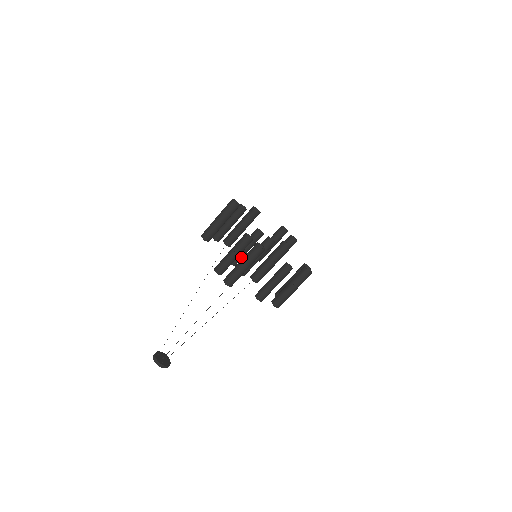
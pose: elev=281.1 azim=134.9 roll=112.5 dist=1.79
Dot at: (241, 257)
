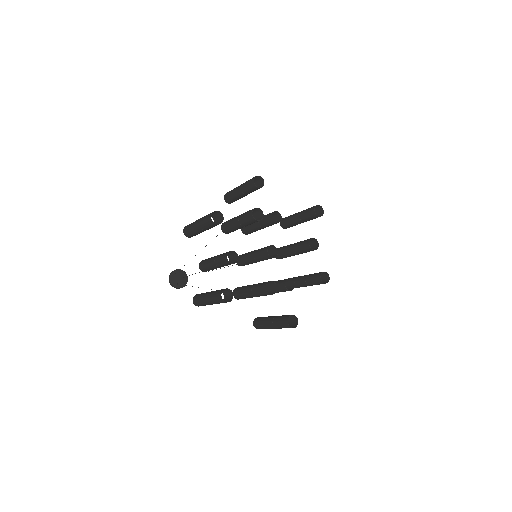
Dot at: (254, 231)
